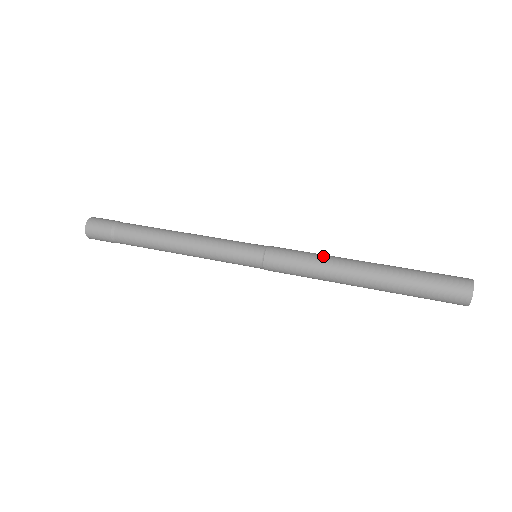
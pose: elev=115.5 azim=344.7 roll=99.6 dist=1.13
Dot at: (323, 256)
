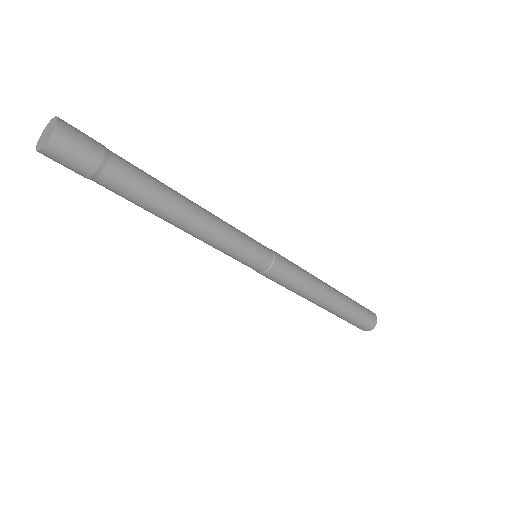
Dot at: occluded
